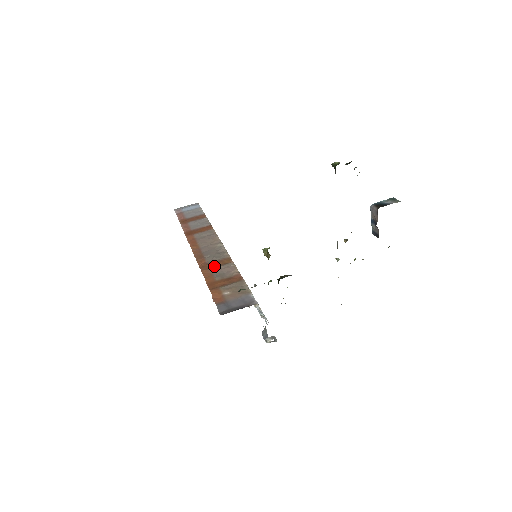
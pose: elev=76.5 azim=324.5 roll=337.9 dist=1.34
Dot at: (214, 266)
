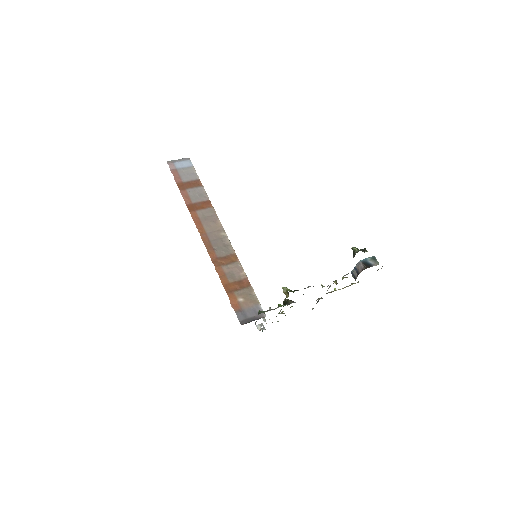
Dot at: (224, 263)
